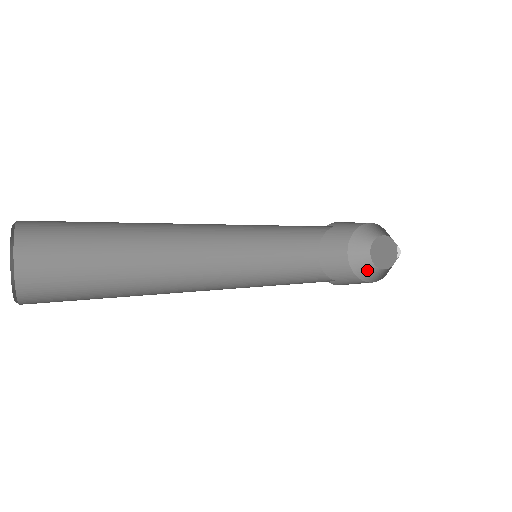
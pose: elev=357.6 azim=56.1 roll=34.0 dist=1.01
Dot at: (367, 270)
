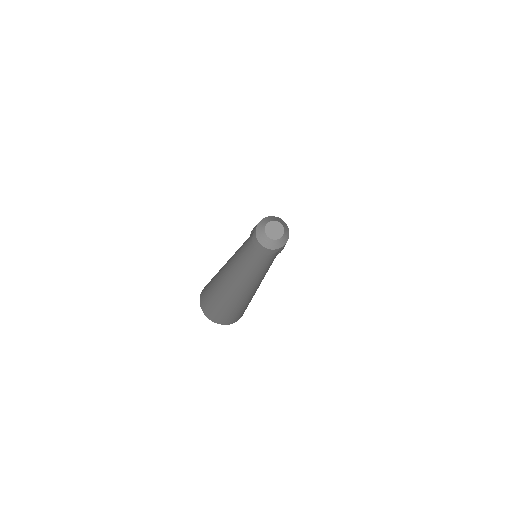
Dot at: (262, 237)
